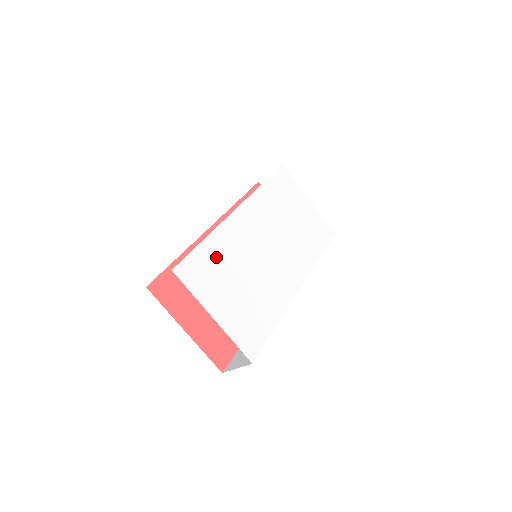
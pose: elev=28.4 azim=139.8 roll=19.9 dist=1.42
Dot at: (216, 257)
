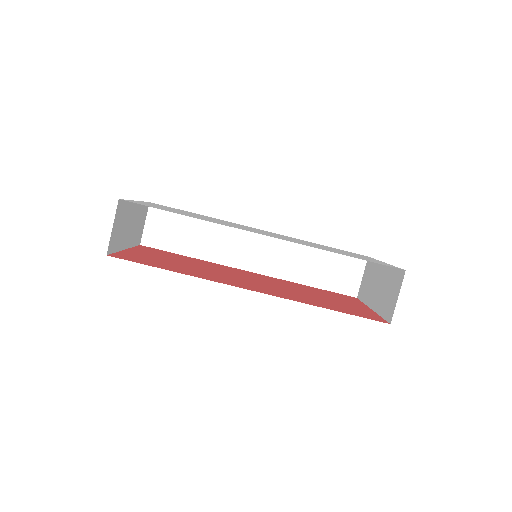
Dot at: occluded
